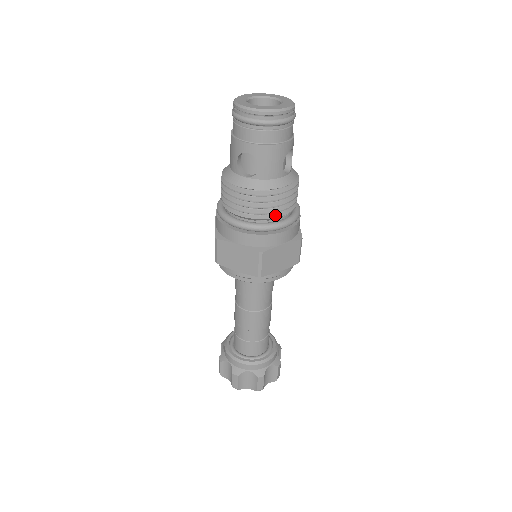
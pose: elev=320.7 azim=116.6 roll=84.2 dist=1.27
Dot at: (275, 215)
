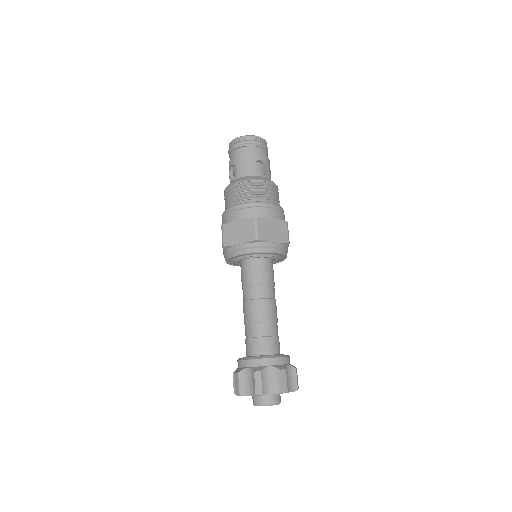
Dot at: occluded
